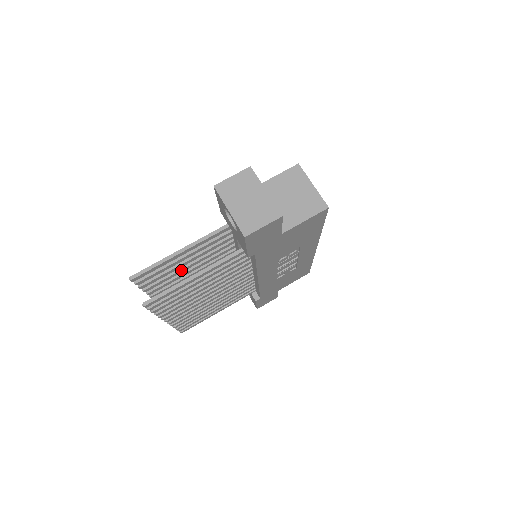
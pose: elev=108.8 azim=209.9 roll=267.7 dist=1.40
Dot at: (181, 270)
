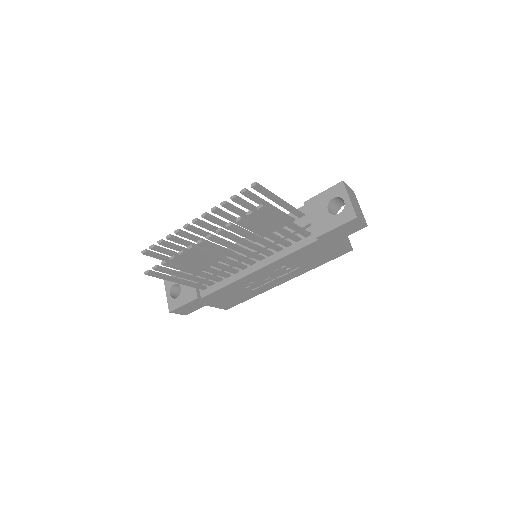
Dot at: (246, 215)
